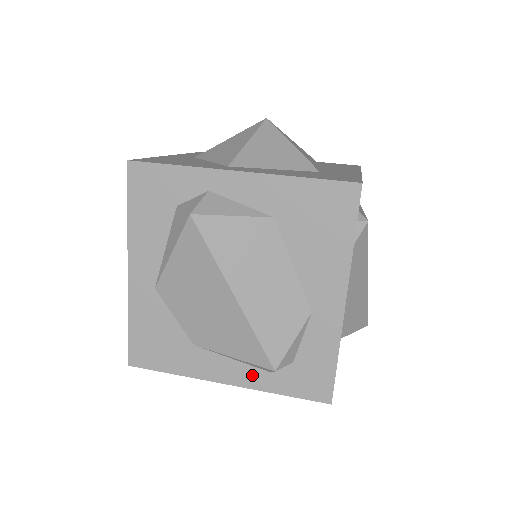
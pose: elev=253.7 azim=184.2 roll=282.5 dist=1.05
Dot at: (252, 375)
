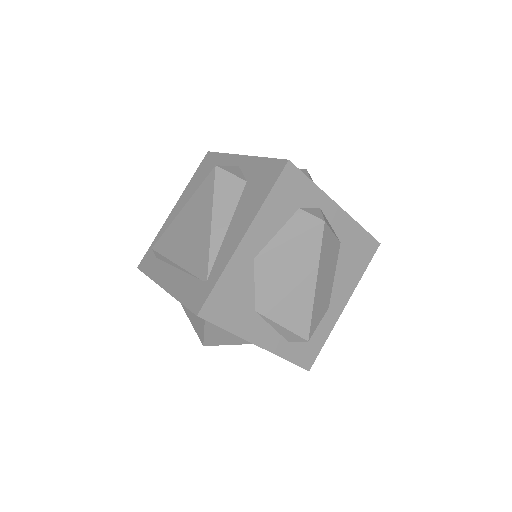
Dot at: (278, 343)
